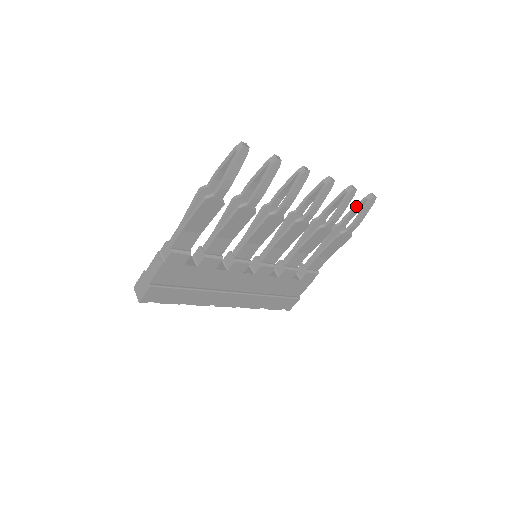
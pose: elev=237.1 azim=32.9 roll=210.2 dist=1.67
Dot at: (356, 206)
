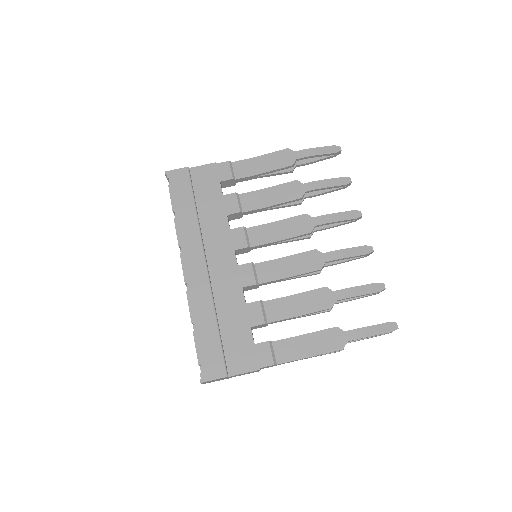
Dot at: occluded
